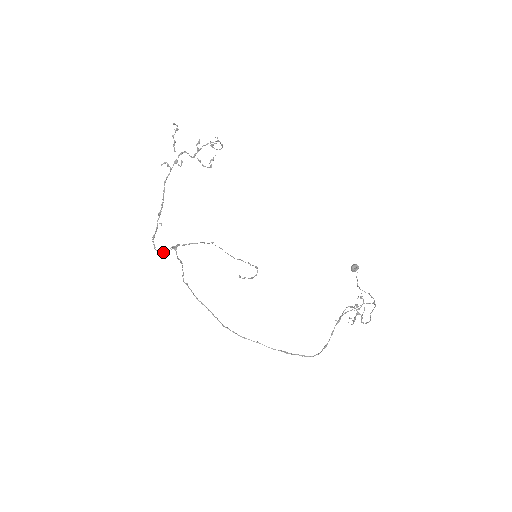
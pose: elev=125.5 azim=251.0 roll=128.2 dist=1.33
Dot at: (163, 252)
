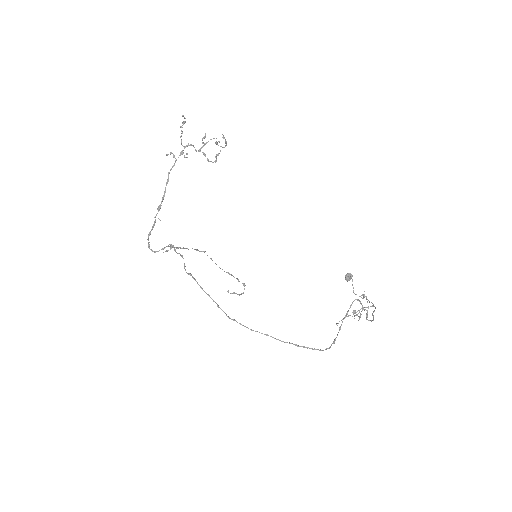
Dot at: (158, 251)
